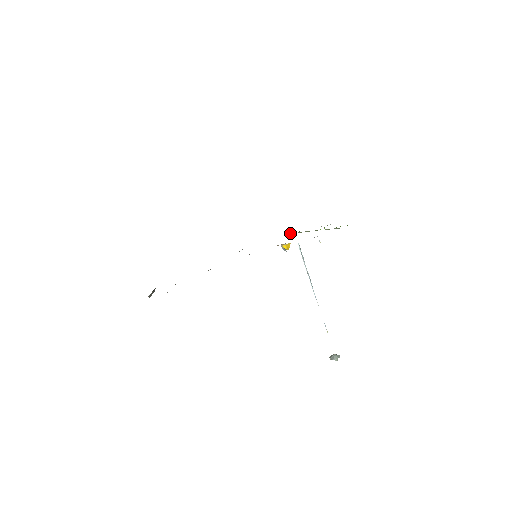
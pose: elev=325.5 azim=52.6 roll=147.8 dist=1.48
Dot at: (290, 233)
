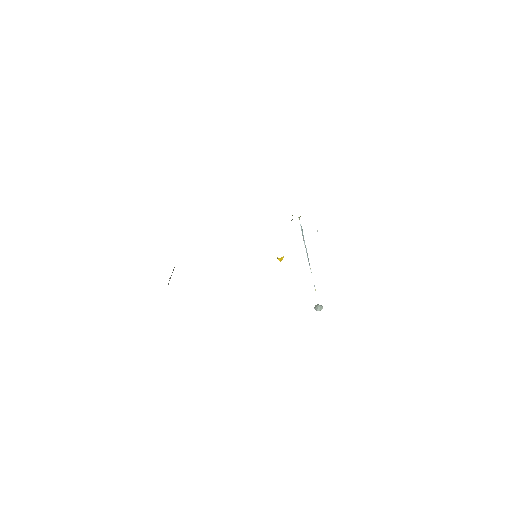
Dot at: occluded
